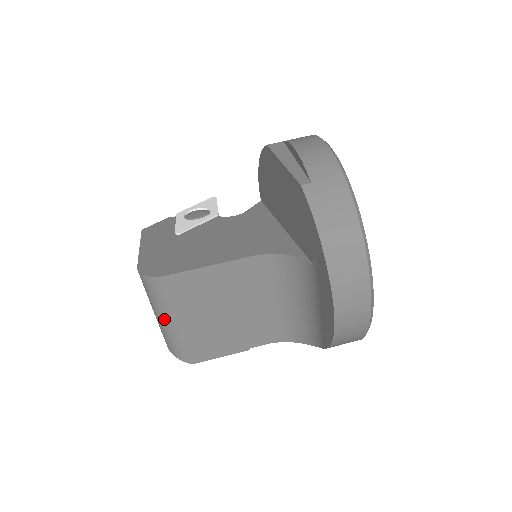
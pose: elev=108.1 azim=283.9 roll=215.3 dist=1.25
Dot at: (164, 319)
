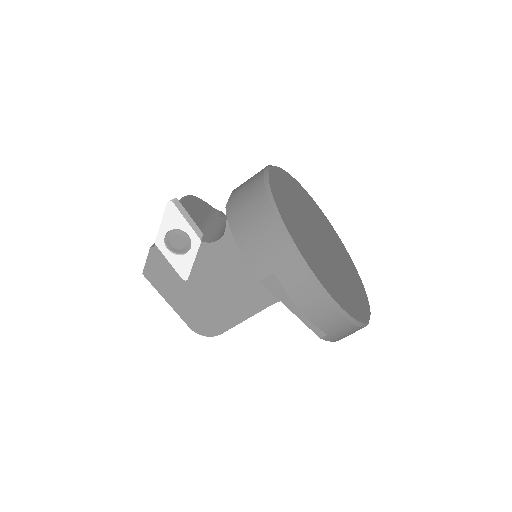
Dot at: occluded
